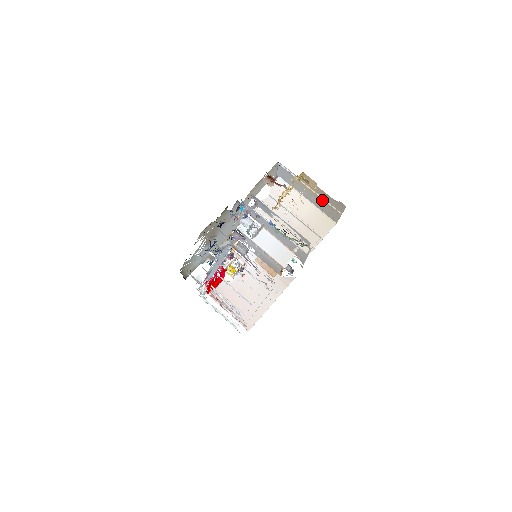
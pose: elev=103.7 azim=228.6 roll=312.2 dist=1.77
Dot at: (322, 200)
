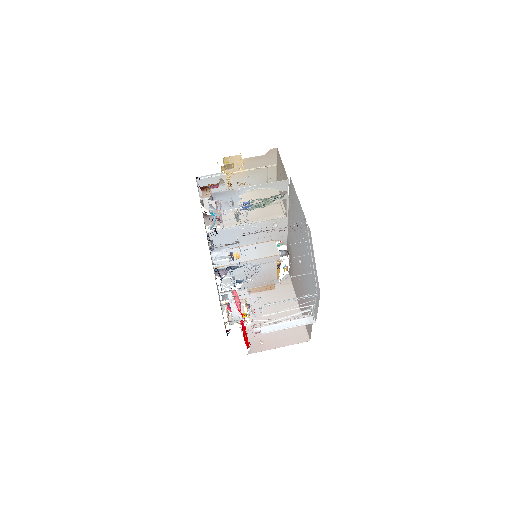
Dot at: (254, 172)
